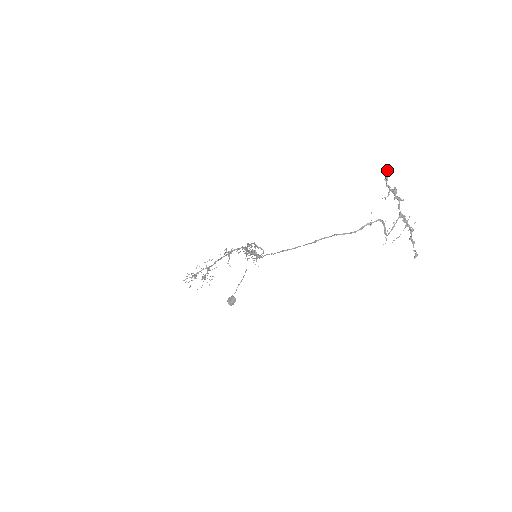
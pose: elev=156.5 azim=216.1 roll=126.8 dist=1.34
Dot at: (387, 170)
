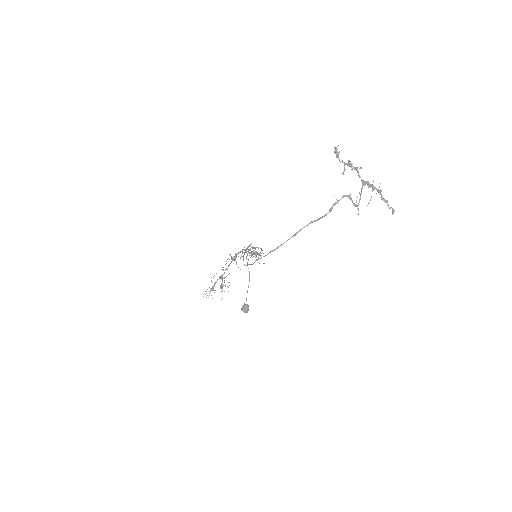
Dot at: (335, 148)
